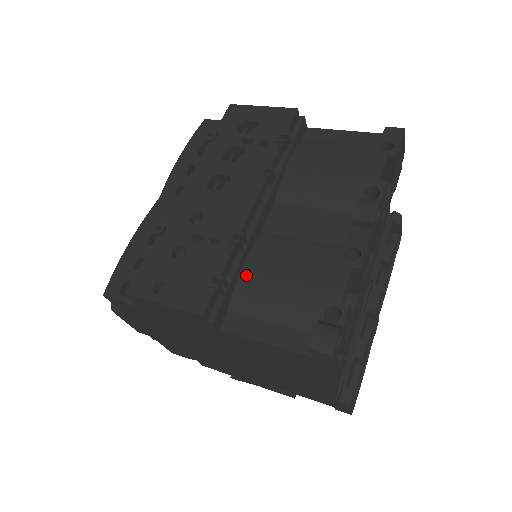
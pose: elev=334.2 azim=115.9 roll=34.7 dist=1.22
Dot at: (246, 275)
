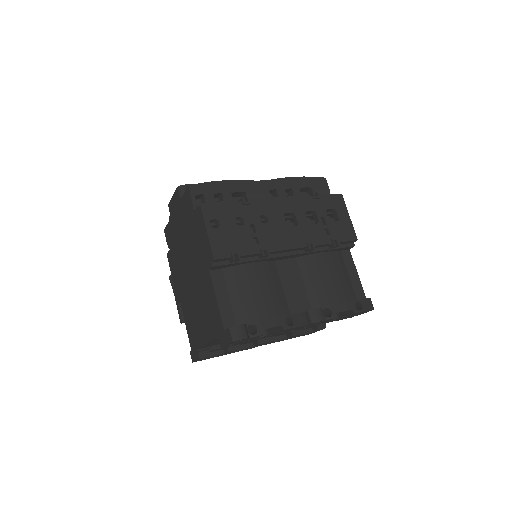
Dot at: (247, 268)
